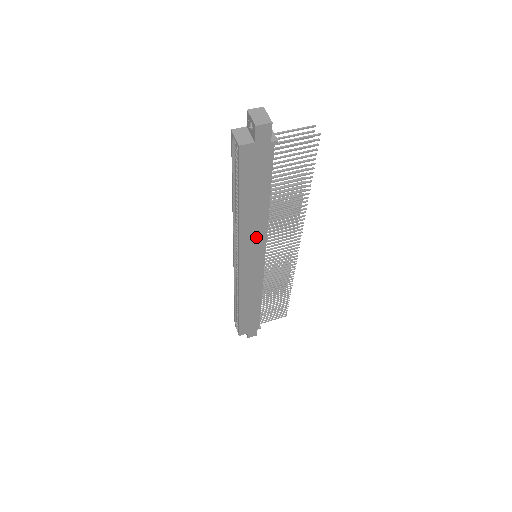
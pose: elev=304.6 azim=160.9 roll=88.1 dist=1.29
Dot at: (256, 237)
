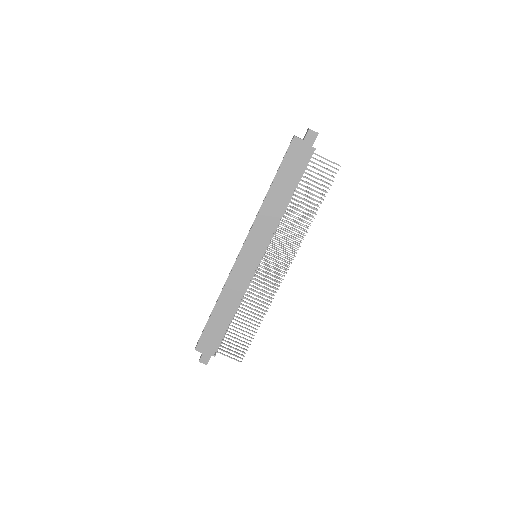
Dot at: (267, 226)
